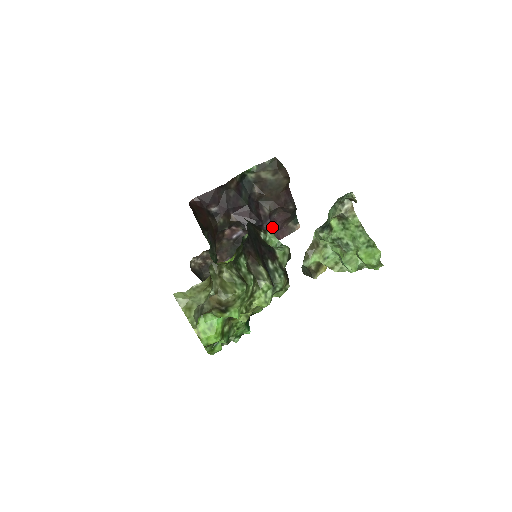
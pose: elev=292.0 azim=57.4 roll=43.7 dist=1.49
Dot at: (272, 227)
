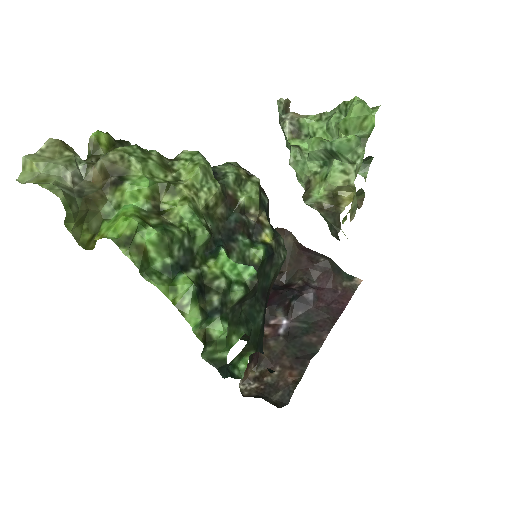
Dot at: (323, 297)
